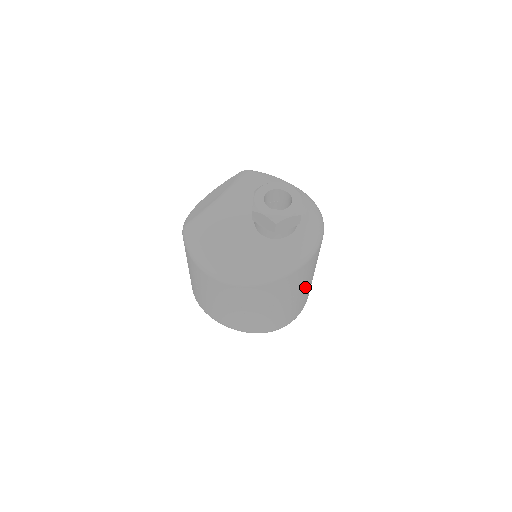
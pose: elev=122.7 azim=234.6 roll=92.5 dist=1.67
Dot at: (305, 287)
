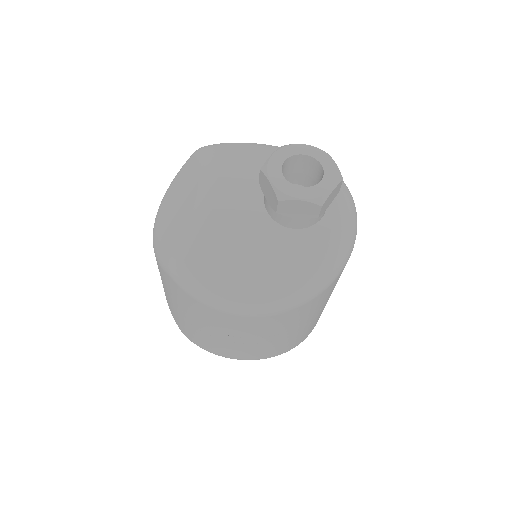
Dot at: occluded
